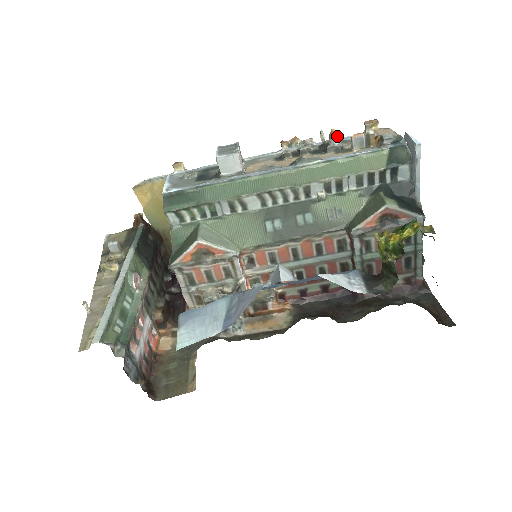
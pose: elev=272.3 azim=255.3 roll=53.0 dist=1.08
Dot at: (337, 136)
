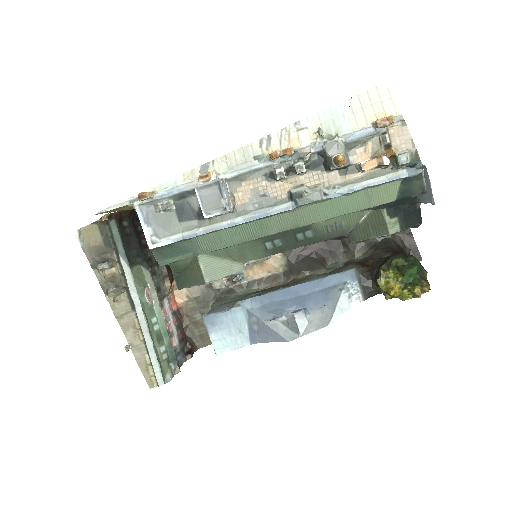
Dot at: (344, 163)
